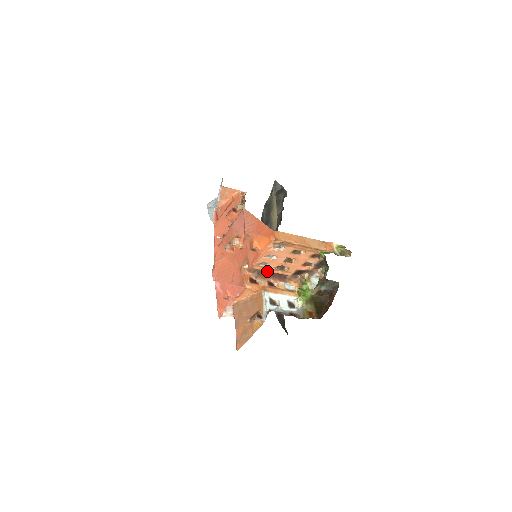
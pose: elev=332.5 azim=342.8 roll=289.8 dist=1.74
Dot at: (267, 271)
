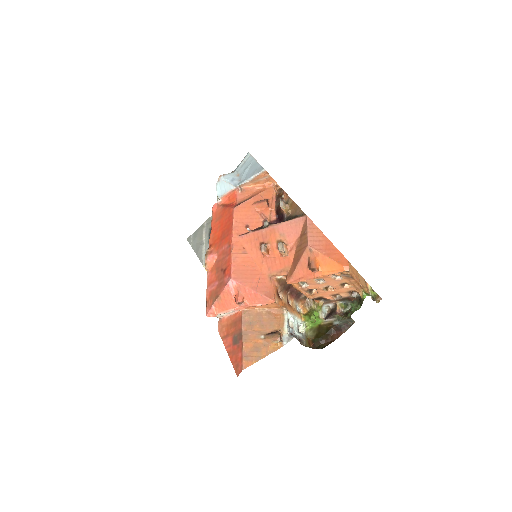
Dot at: (289, 286)
